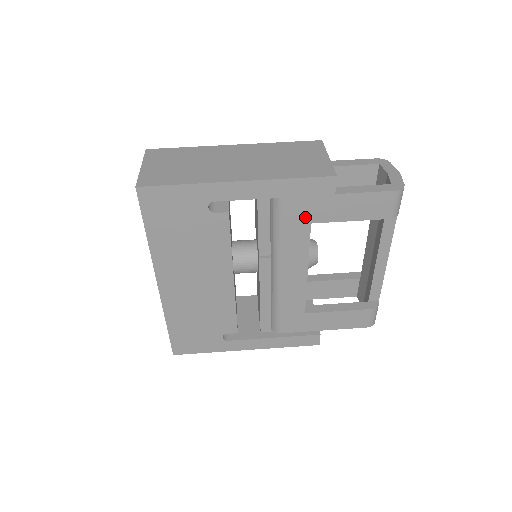
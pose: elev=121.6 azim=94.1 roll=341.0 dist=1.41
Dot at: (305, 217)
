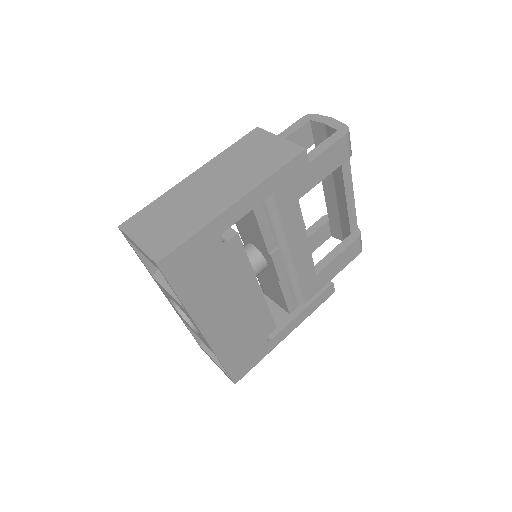
Dot at: (293, 198)
